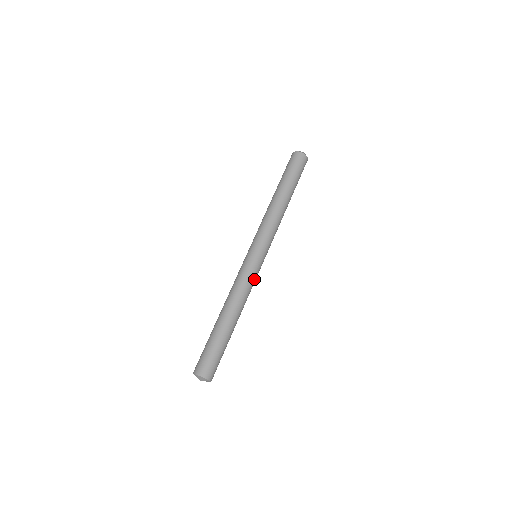
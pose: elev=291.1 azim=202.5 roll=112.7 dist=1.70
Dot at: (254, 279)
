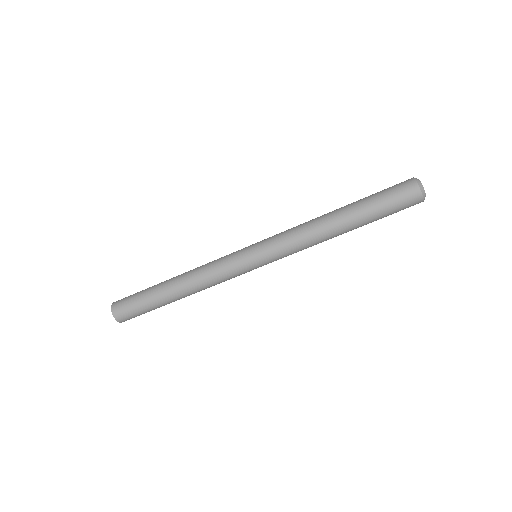
Dot at: occluded
